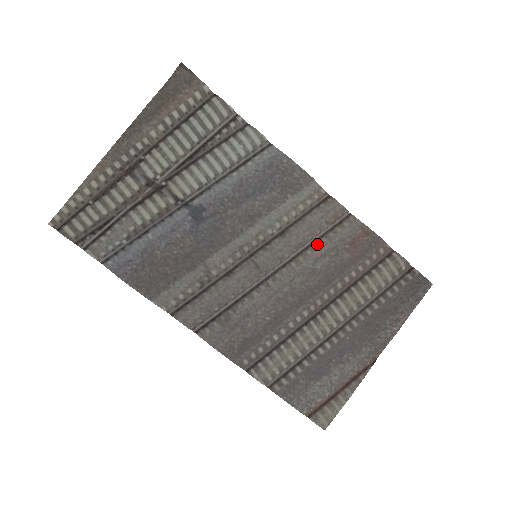
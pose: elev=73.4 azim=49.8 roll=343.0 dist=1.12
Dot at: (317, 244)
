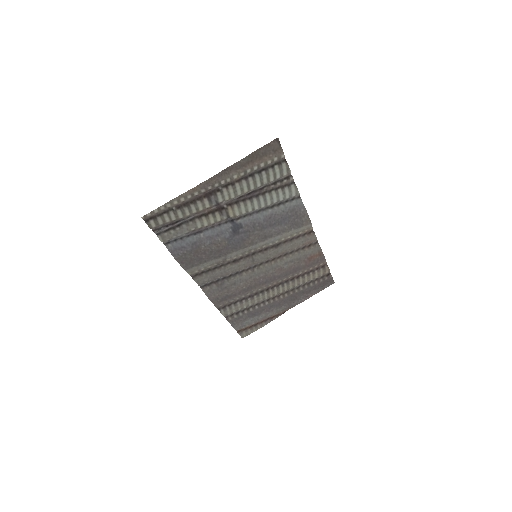
Dot at: (291, 254)
